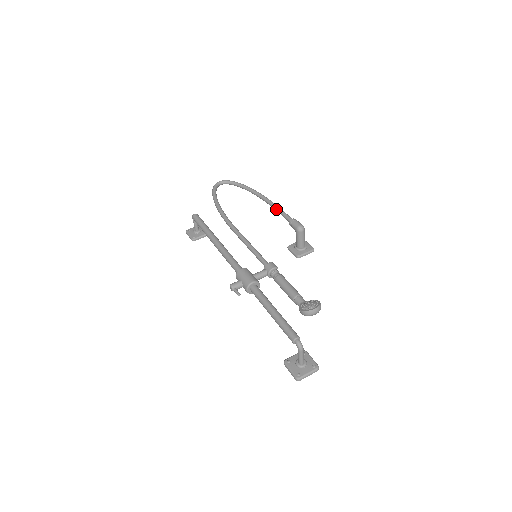
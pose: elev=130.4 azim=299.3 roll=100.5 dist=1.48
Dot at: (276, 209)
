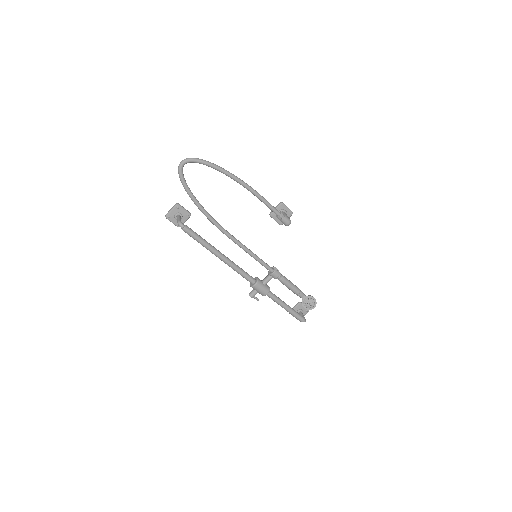
Dot at: occluded
